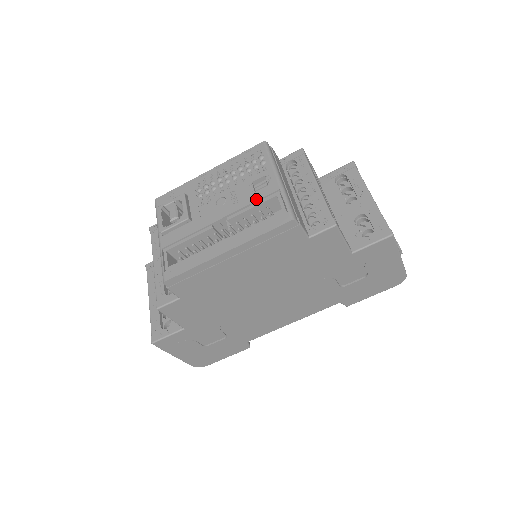
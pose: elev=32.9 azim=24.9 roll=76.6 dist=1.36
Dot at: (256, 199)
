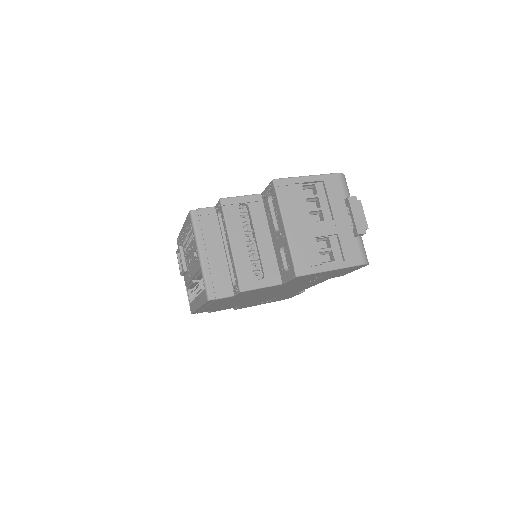
Dot at: (197, 271)
